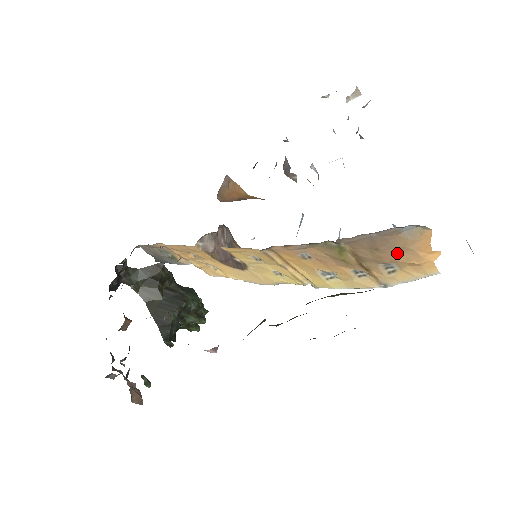
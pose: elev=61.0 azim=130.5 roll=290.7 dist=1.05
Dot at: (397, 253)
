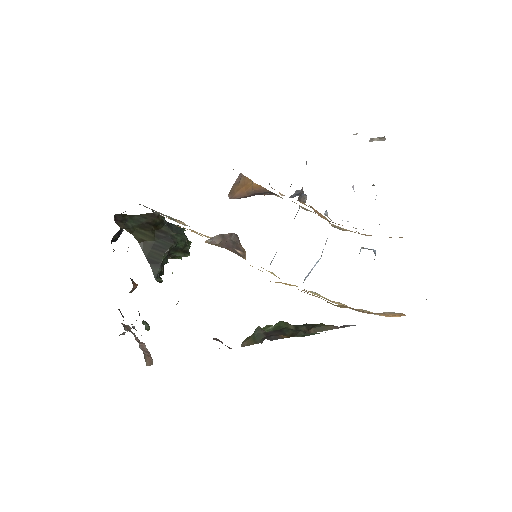
Dot at: occluded
